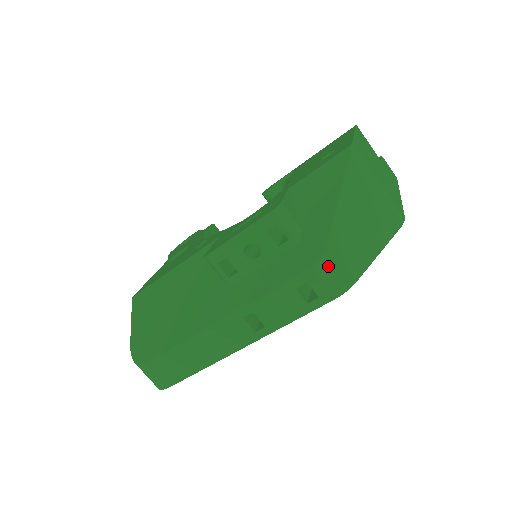
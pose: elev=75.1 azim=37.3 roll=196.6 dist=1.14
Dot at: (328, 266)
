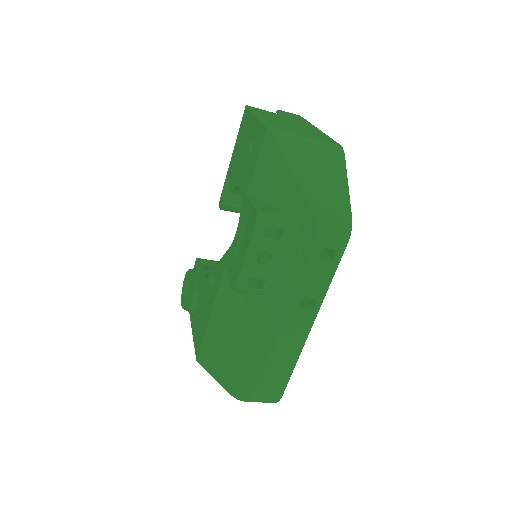
Dot at: (327, 225)
